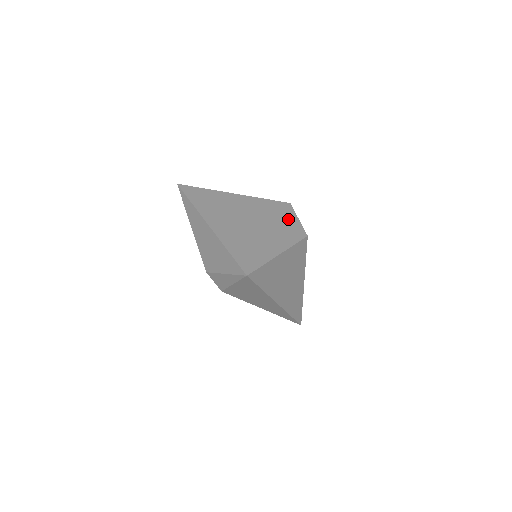
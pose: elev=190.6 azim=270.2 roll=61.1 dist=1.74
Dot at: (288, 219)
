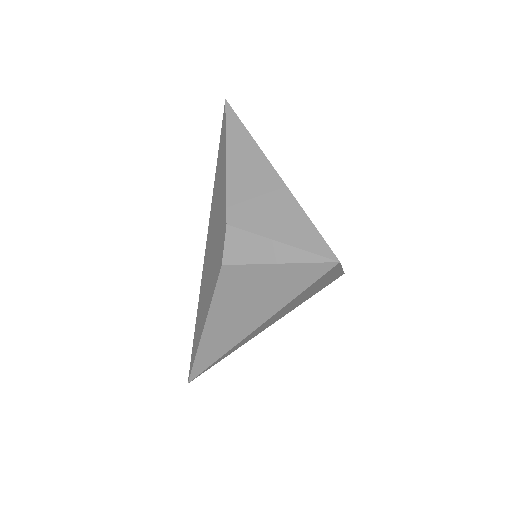
Dot at: occluded
